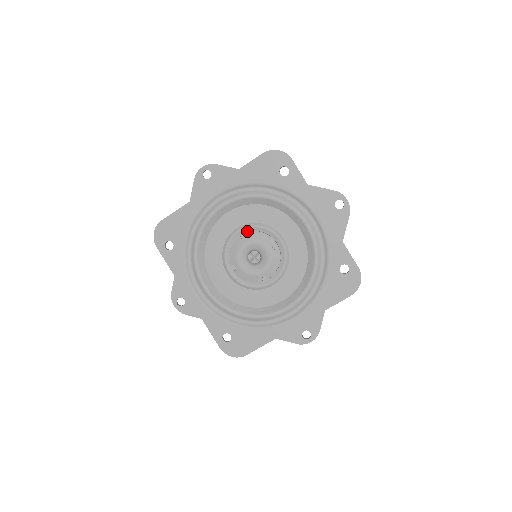
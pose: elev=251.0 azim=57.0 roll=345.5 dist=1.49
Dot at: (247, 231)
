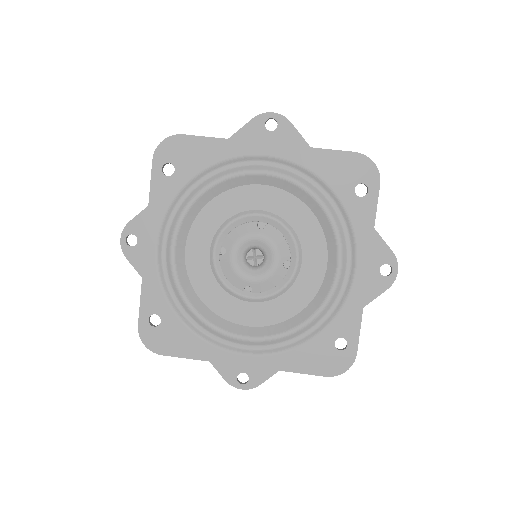
Dot at: (268, 222)
